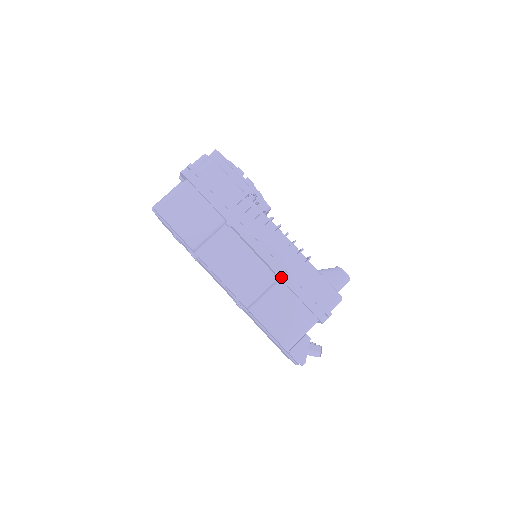
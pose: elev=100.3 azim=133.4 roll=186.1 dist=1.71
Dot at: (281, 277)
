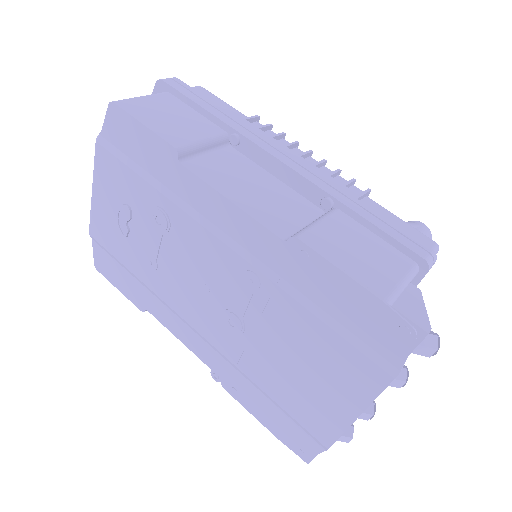
Dot at: (337, 198)
